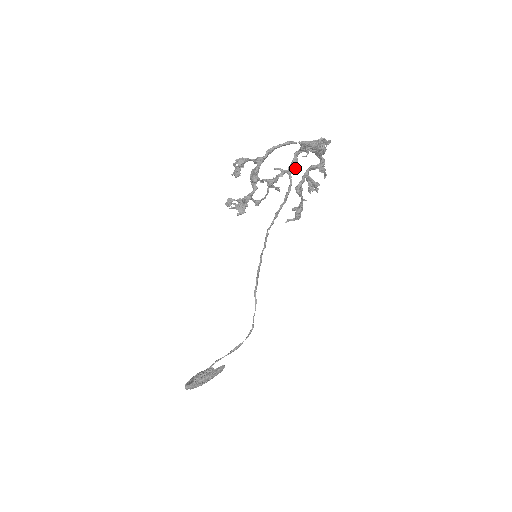
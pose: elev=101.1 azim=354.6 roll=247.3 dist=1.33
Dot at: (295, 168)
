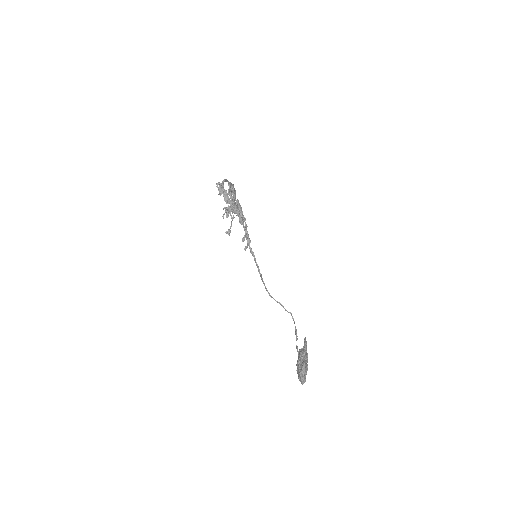
Dot at: (234, 199)
